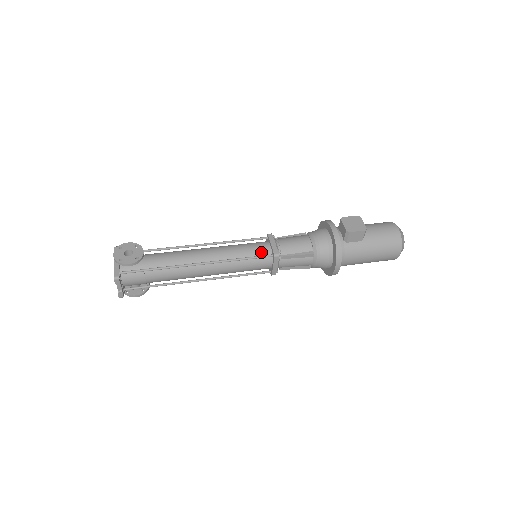
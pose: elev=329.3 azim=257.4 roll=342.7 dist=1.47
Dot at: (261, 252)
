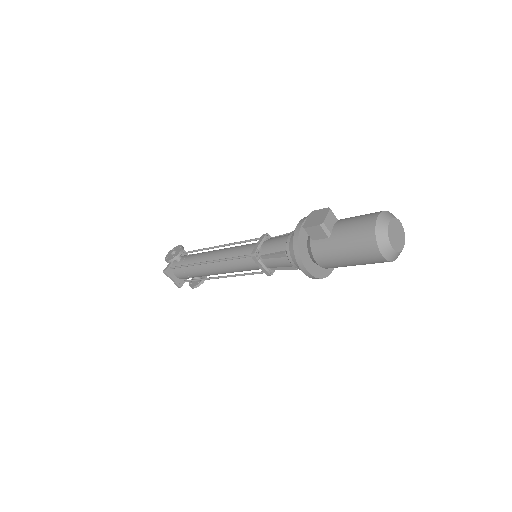
Dot at: (249, 252)
